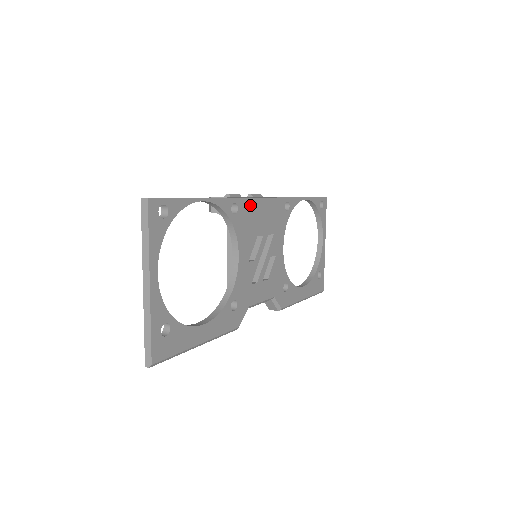
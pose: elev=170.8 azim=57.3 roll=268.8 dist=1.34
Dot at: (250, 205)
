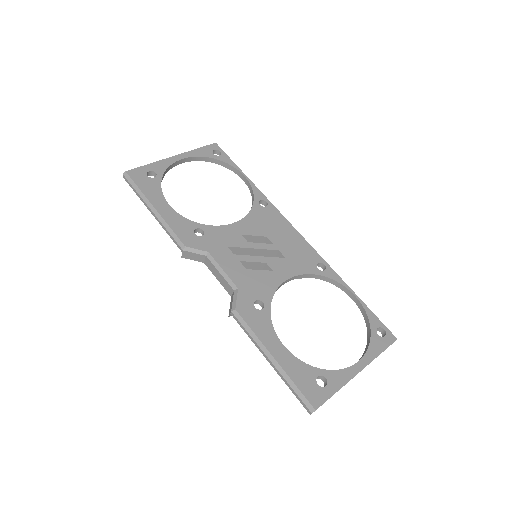
Dot at: (279, 219)
